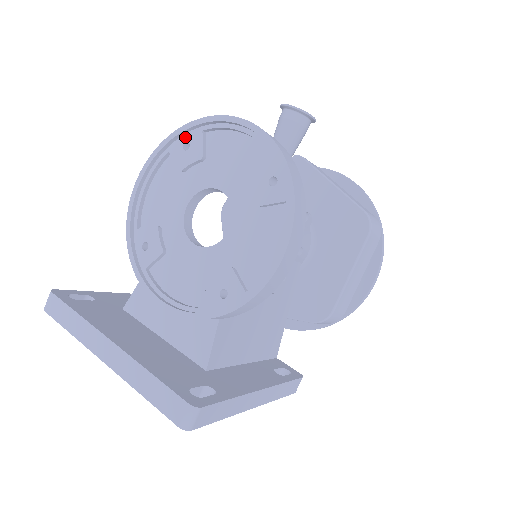
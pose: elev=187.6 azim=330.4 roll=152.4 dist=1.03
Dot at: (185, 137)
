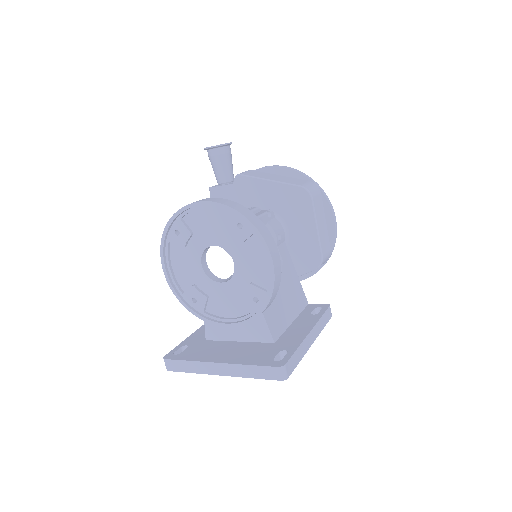
Dot at: (173, 228)
